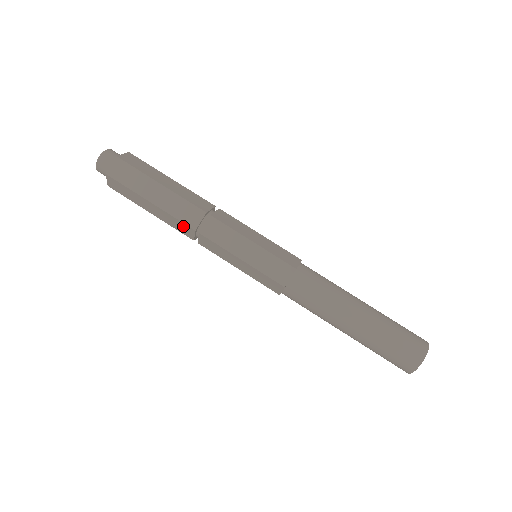
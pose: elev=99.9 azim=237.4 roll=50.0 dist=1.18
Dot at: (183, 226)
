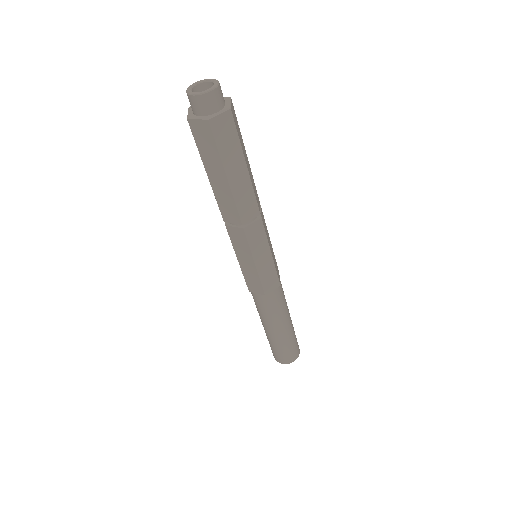
Dot at: occluded
